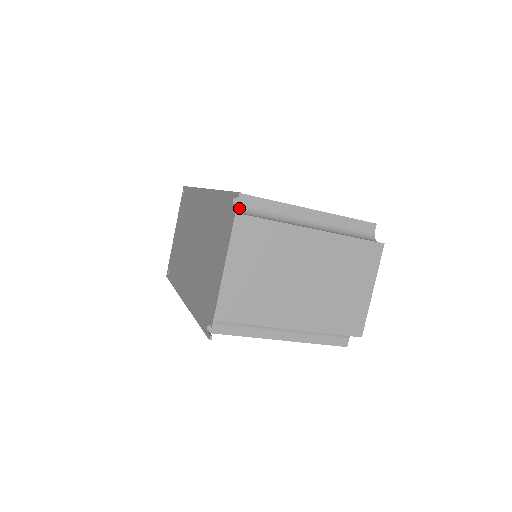
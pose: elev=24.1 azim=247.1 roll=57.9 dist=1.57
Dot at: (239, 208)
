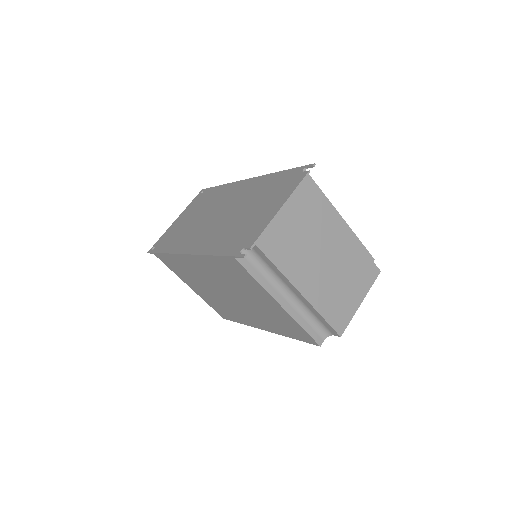
Dot at: occluded
